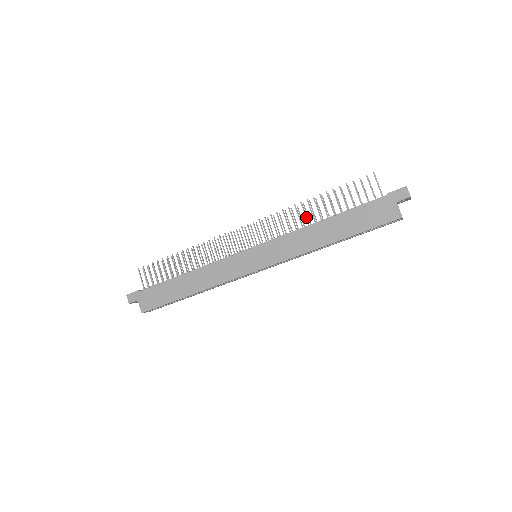
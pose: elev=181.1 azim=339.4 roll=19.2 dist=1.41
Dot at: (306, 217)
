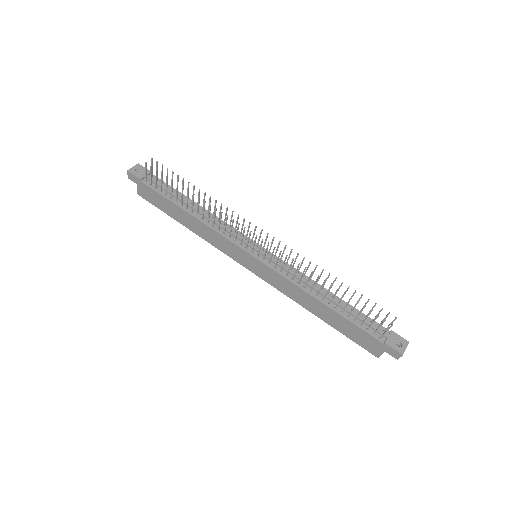
Dot at: (313, 286)
